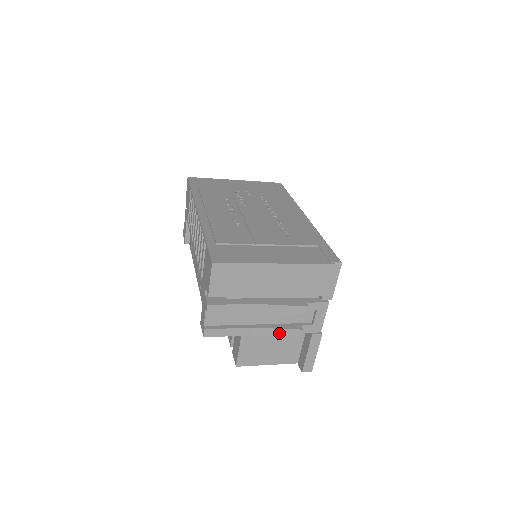
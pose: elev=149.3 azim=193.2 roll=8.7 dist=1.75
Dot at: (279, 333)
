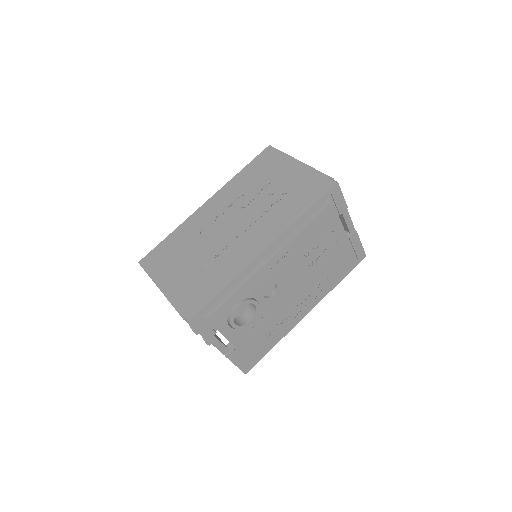
Dot at: occluded
